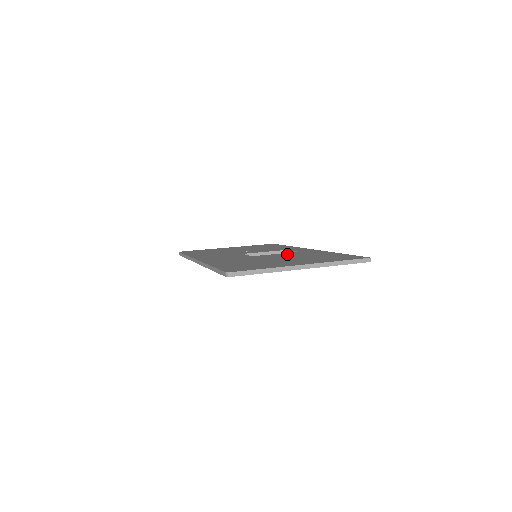
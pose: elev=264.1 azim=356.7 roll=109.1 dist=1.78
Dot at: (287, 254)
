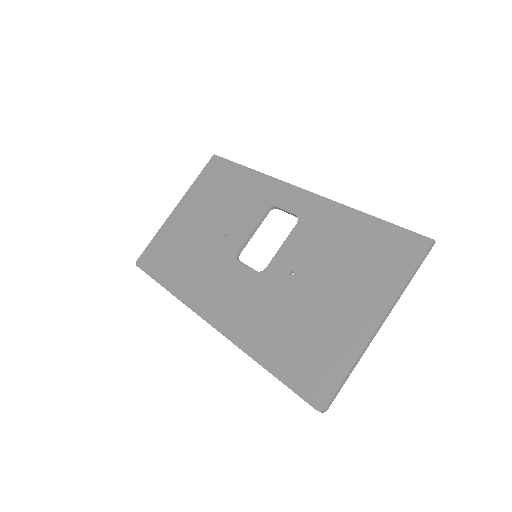
Dot at: (299, 245)
